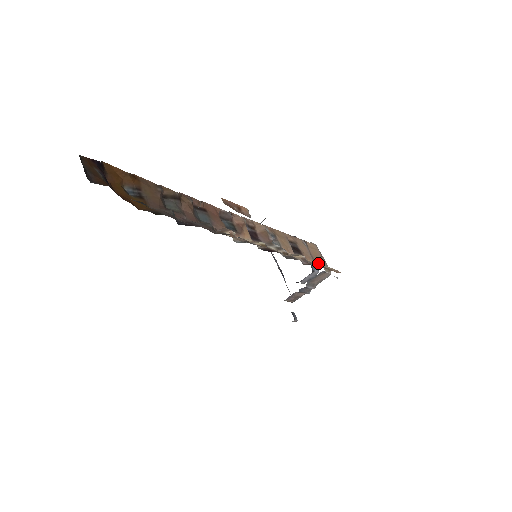
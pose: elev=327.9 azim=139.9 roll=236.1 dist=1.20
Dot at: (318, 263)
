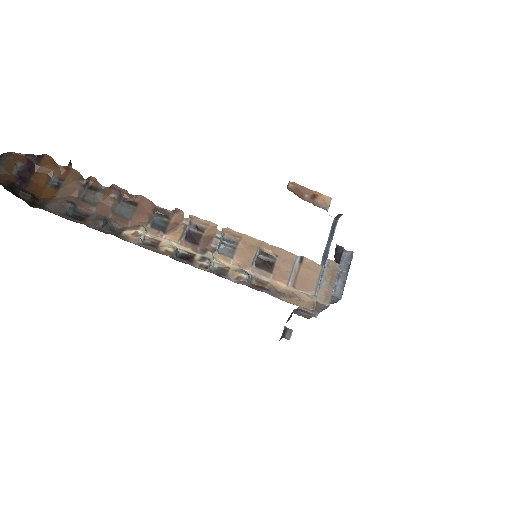
Dot at: (298, 288)
